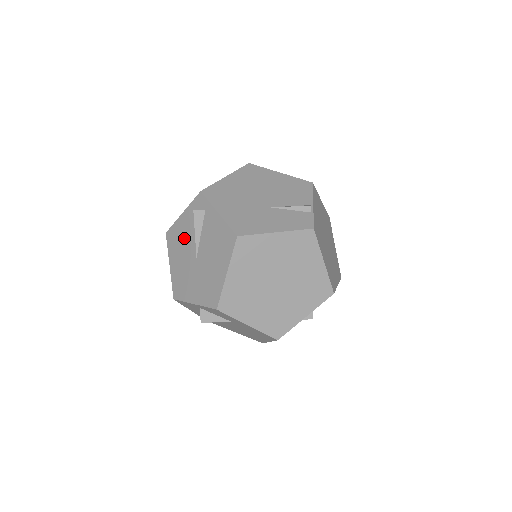
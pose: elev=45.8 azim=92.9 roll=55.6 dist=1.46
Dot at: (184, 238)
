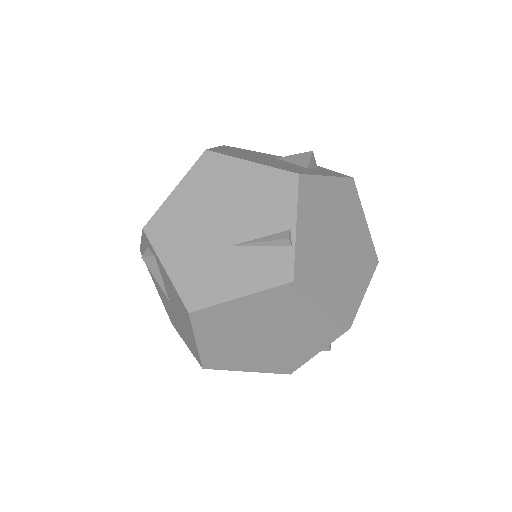
Dot at: occluded
